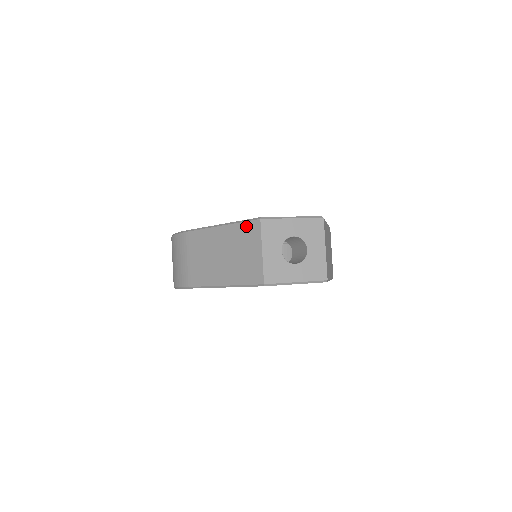
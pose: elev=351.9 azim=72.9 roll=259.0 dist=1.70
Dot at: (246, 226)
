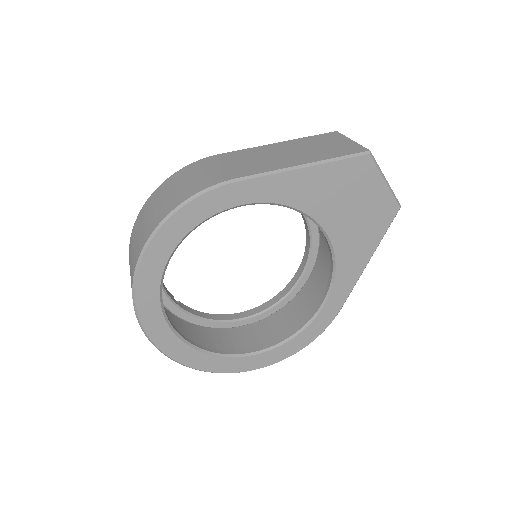
Dot at: (319, 136)
